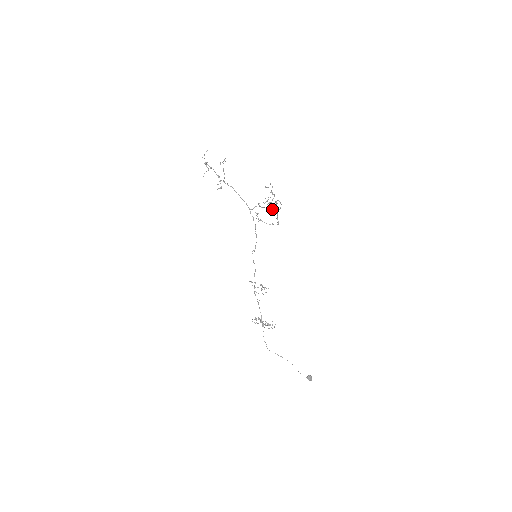
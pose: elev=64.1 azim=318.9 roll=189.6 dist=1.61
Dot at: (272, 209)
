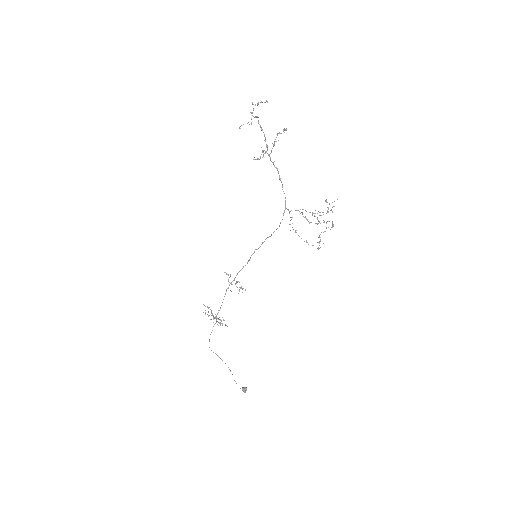
Dot at: occluded
